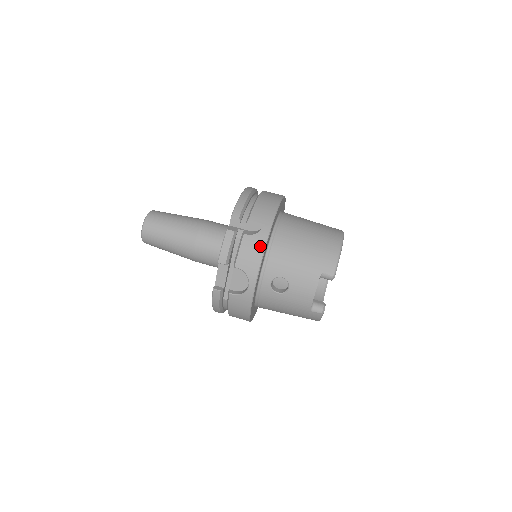
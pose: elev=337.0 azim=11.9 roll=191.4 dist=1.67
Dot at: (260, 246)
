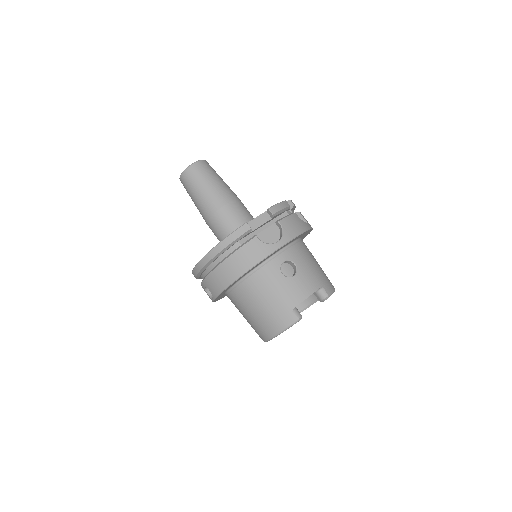
Dot at: (303, 227)
